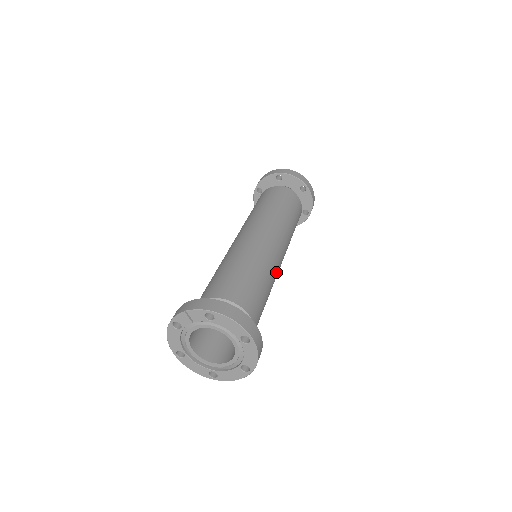
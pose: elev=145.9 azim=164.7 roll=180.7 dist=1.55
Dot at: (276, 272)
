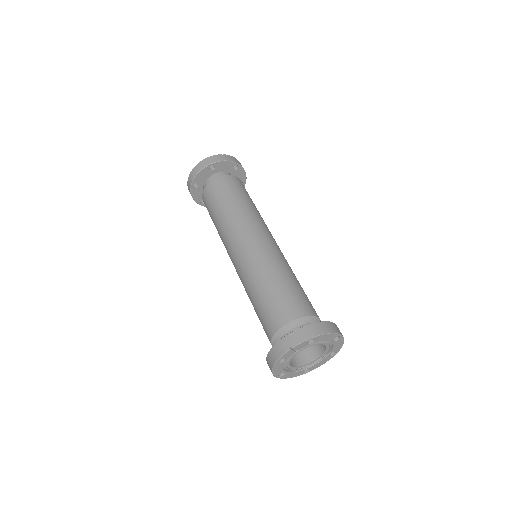
Dot at: occluded
